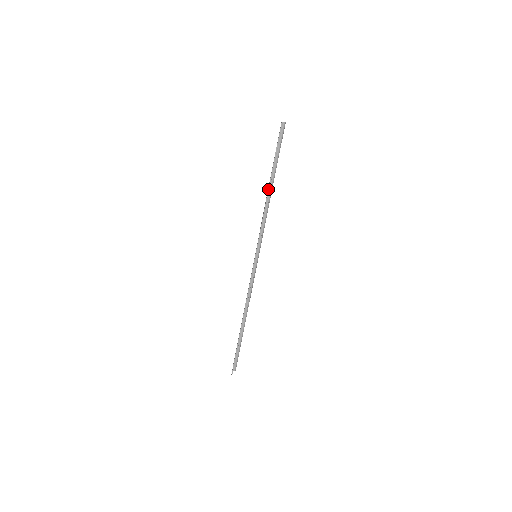
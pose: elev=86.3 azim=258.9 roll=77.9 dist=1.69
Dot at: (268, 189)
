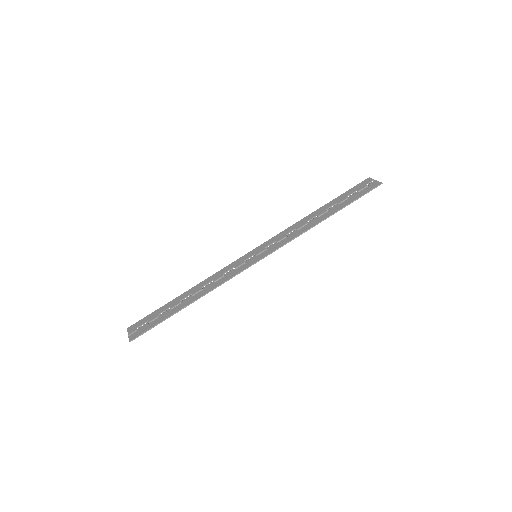
Dot at: (325, 218)
